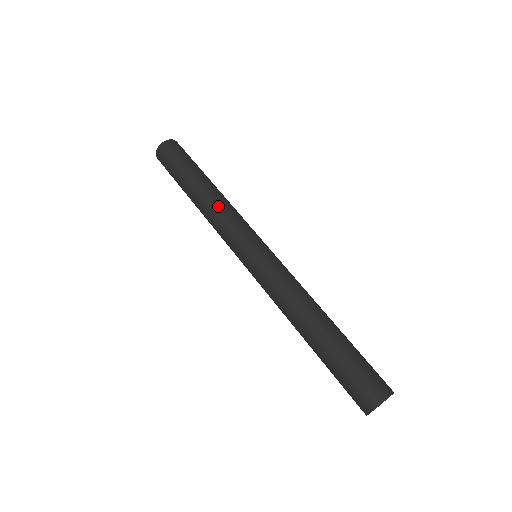
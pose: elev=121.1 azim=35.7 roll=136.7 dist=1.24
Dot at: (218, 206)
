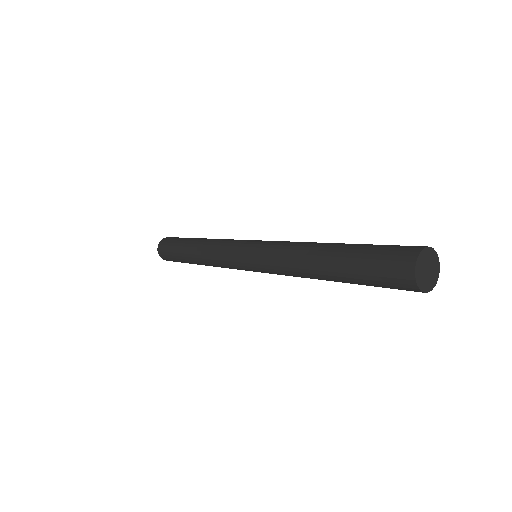
Dot at: (208, 246)
